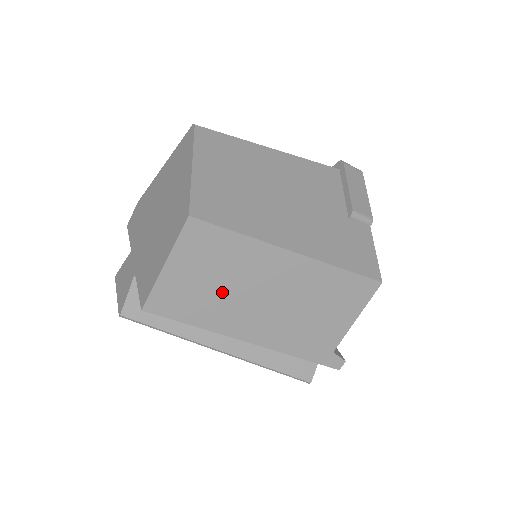
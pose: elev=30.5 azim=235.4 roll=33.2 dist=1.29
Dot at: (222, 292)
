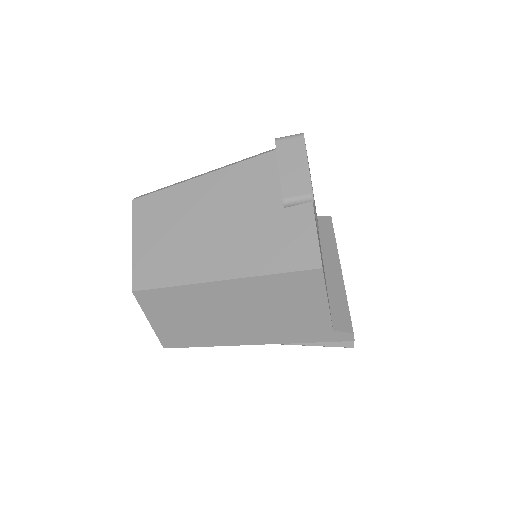
Dot at: (199, 323)
